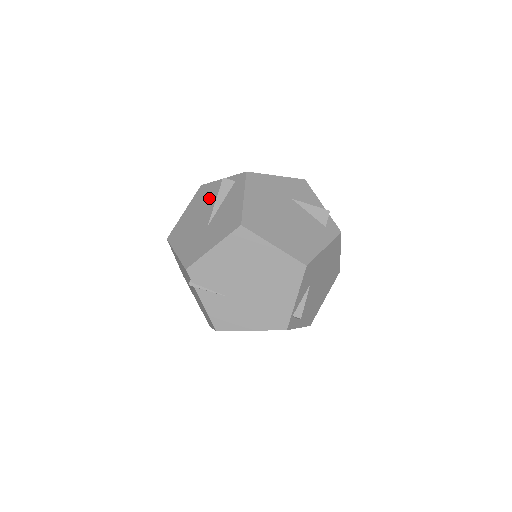
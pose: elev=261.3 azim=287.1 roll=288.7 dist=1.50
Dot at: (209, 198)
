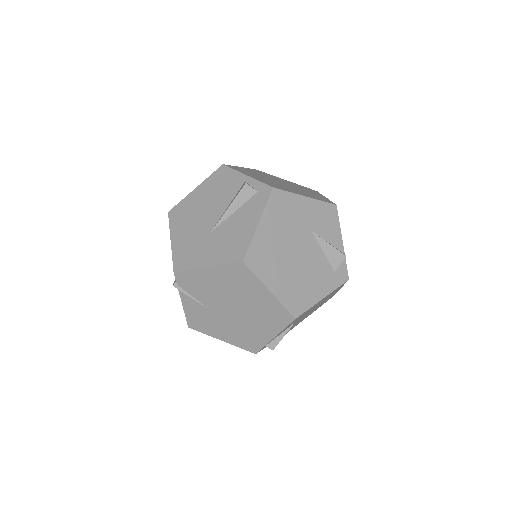
Dot at: (225, 192)
